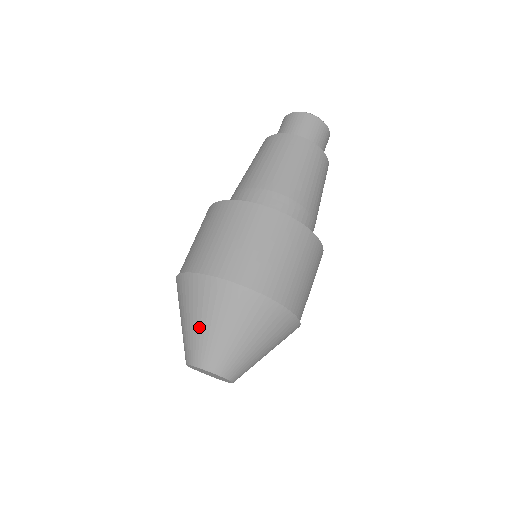
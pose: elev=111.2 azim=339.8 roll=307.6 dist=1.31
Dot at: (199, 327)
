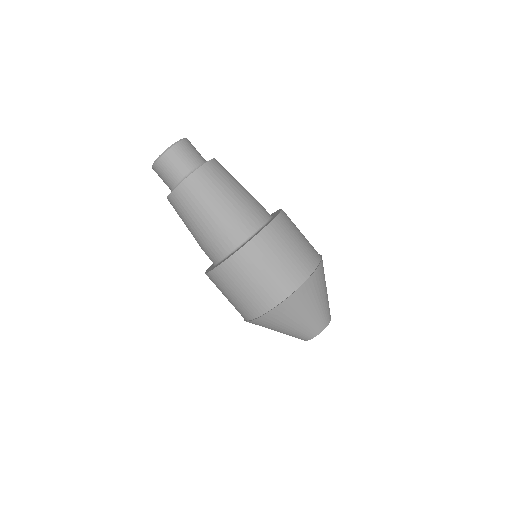
Dot at: (310, 316)
